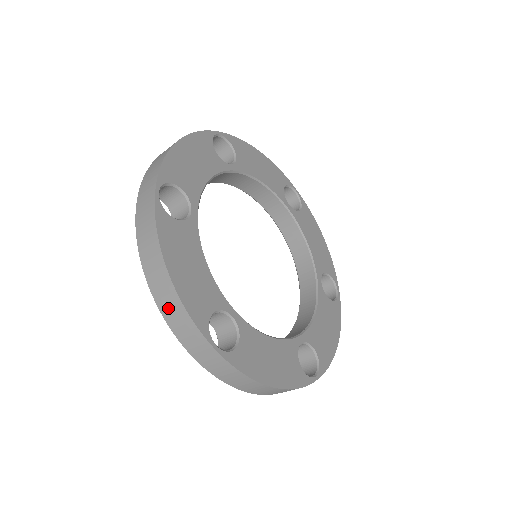
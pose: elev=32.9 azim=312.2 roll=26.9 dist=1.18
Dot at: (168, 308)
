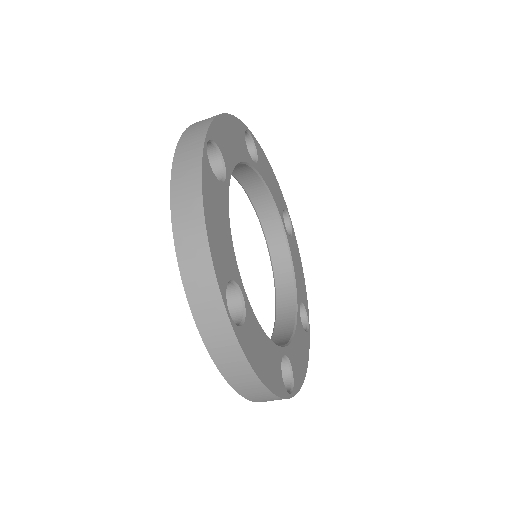
Dot at: (256, 397)
